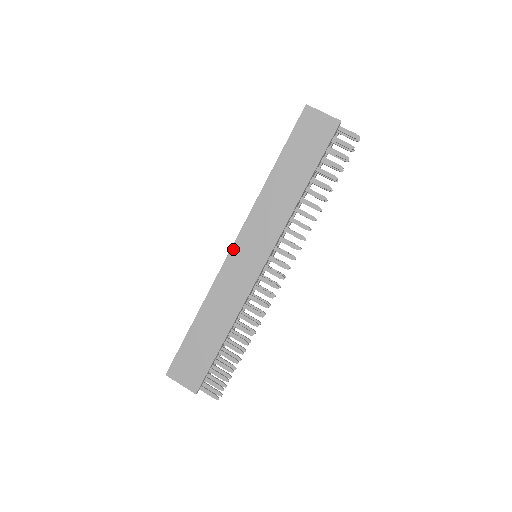
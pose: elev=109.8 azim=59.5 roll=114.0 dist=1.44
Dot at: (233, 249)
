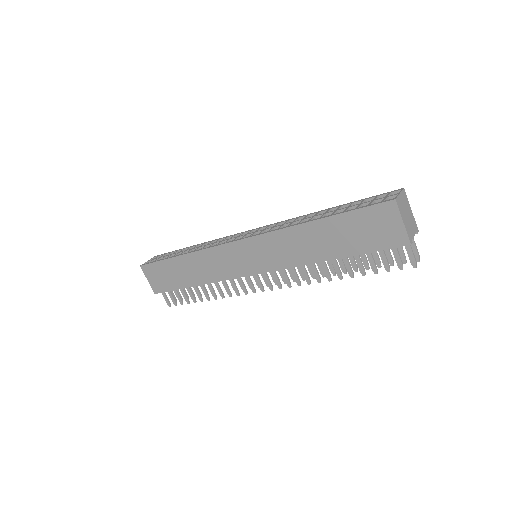
Dot at: (237, 243)
